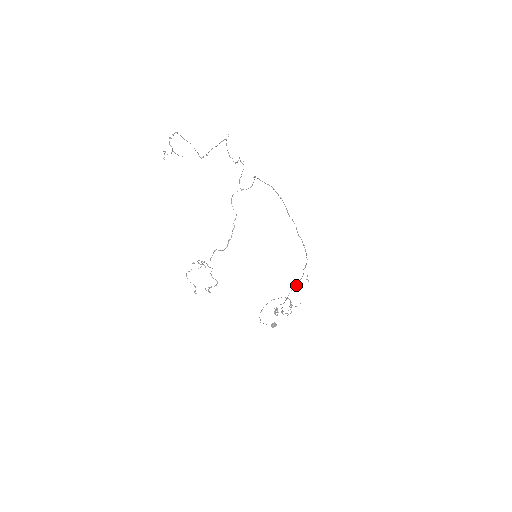
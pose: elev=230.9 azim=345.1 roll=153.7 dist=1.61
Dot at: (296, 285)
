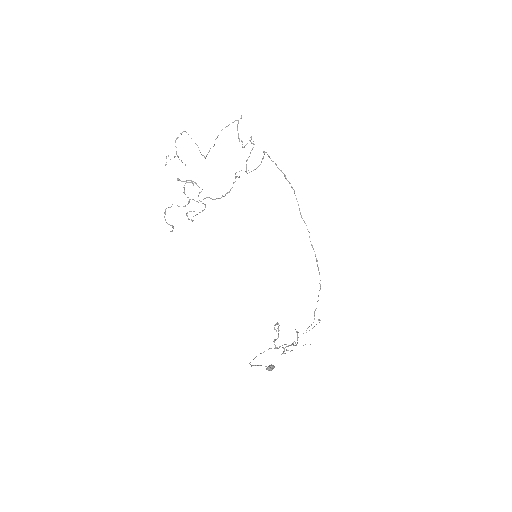
Dot at: occluded
